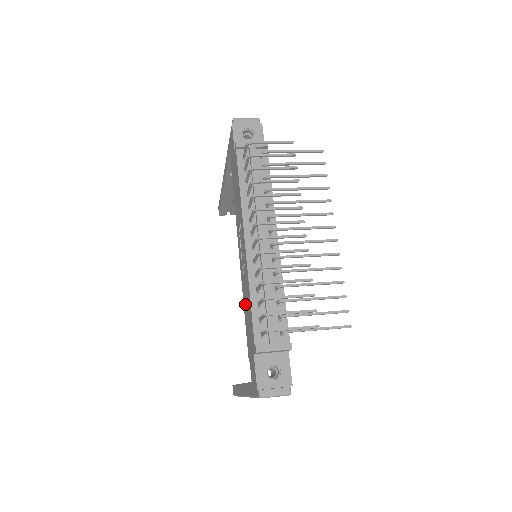
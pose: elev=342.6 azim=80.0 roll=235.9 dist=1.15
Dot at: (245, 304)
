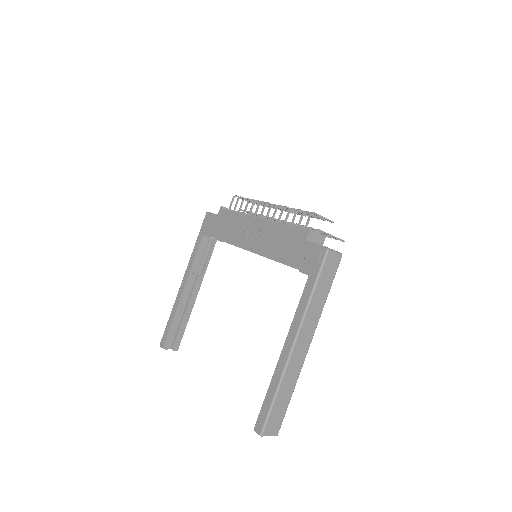
Dot at: (274, 250)
